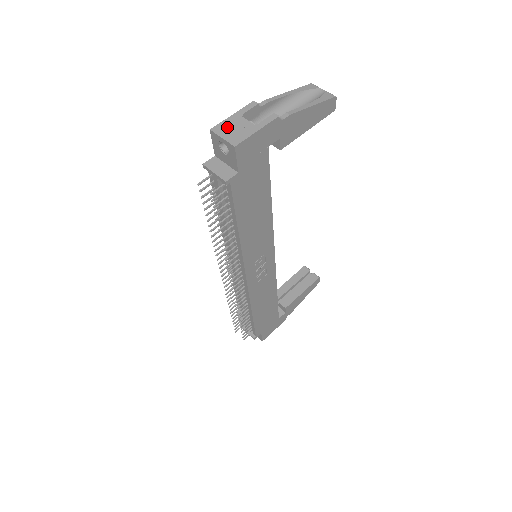
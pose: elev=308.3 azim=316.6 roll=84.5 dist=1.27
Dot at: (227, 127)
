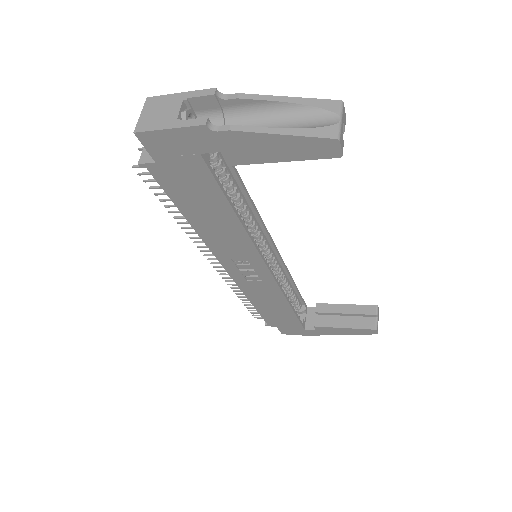
Dot at: (158, 105)
